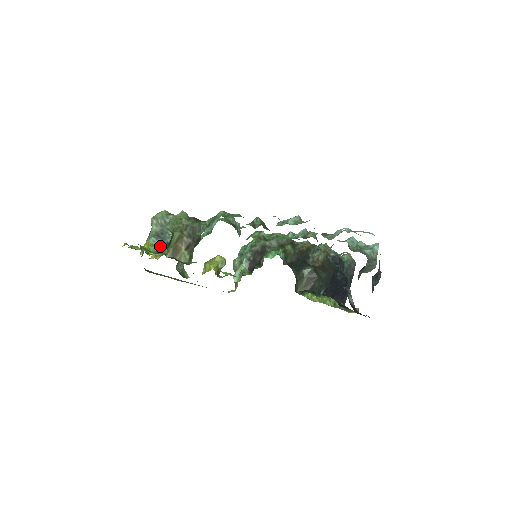
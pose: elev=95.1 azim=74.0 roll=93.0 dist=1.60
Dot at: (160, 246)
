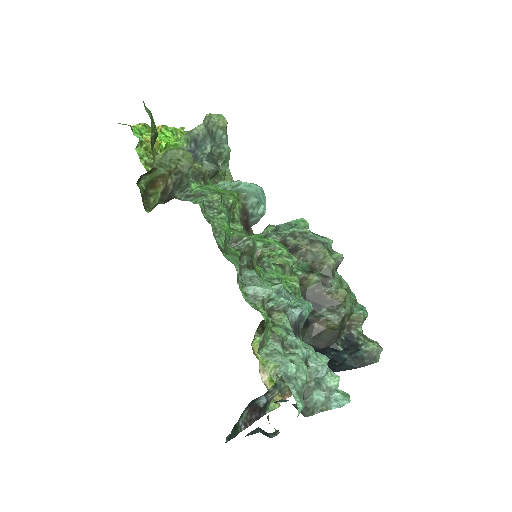
Dot at: occluded
